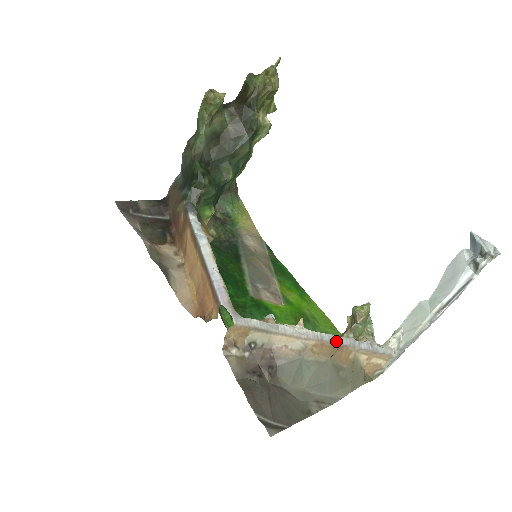
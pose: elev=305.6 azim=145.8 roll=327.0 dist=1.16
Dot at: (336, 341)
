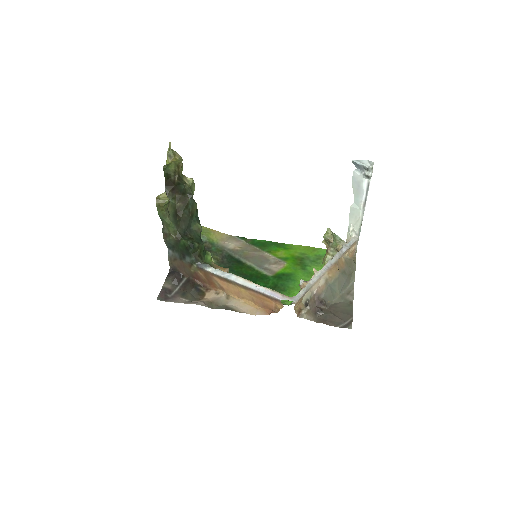
Dot at: (333, 262)
